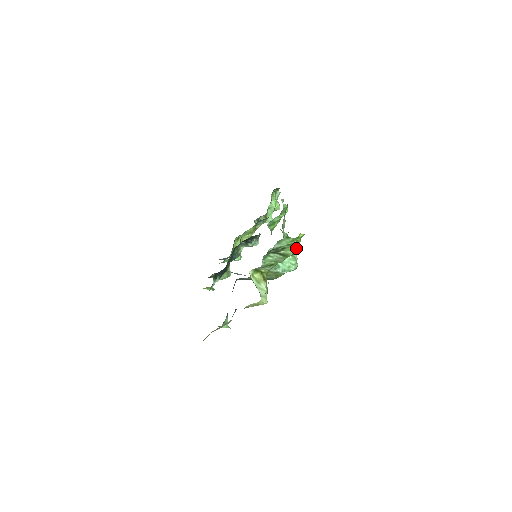
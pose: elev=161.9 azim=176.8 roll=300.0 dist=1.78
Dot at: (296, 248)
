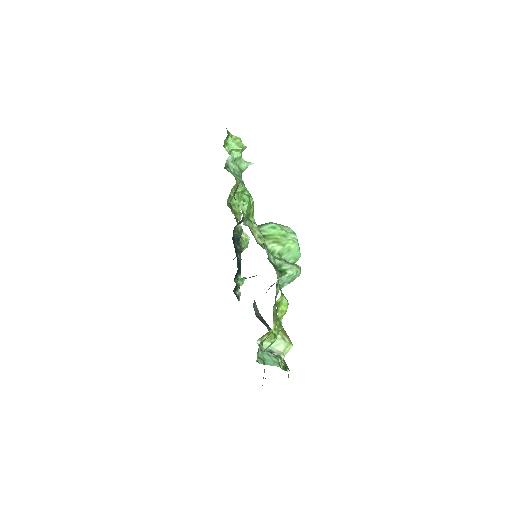
Dot at: (283, 311)
